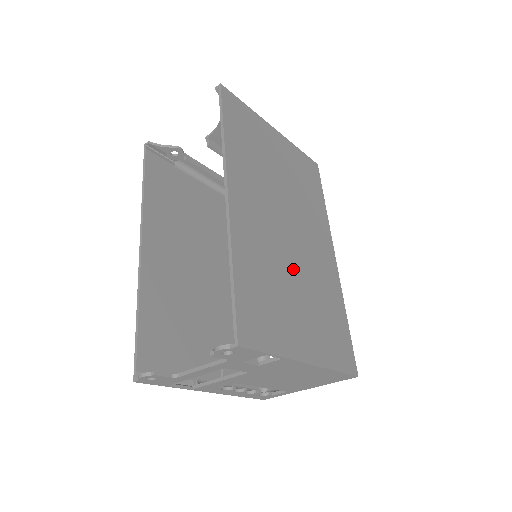
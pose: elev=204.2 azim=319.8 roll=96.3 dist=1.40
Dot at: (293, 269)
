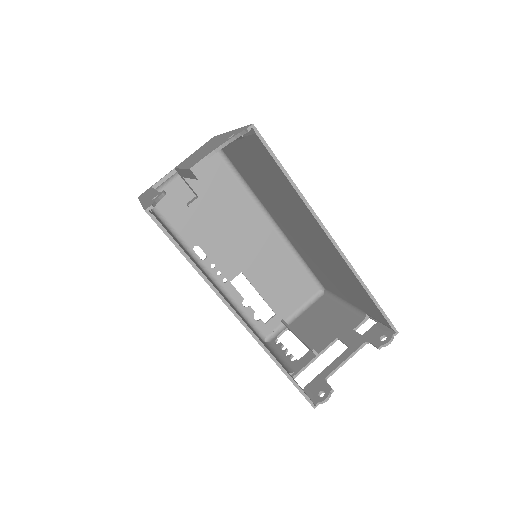
Dot at: occluded
